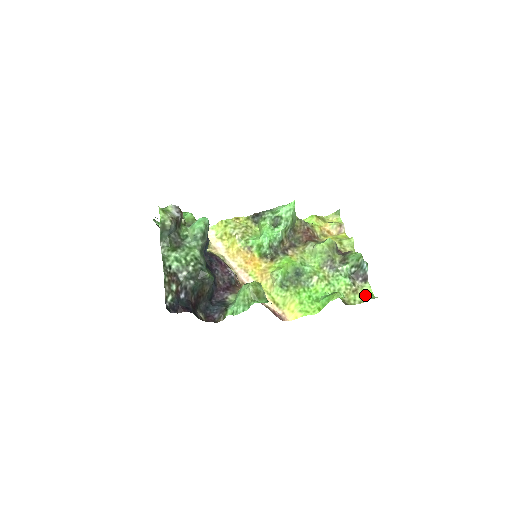
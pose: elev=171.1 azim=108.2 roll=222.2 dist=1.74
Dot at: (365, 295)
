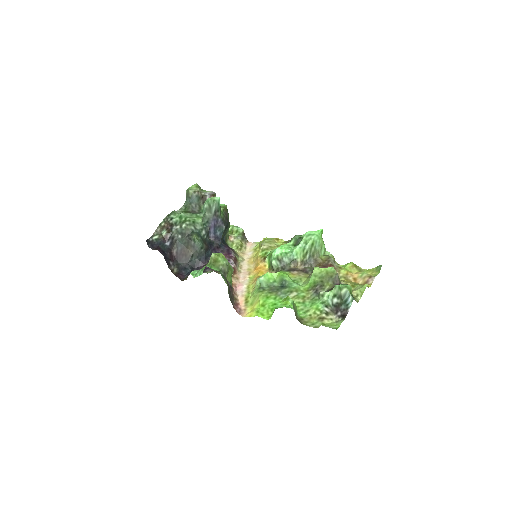
Dot at: (328, 325)
